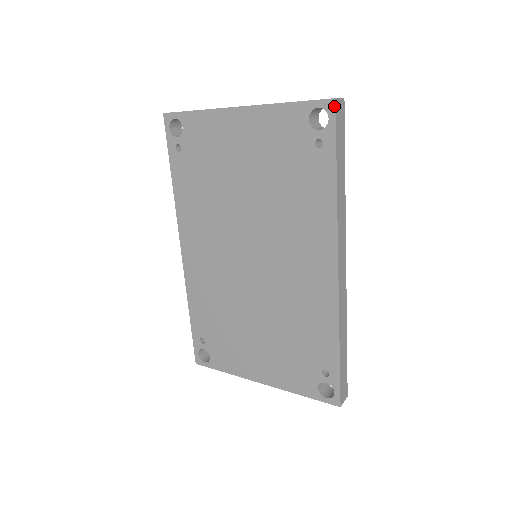
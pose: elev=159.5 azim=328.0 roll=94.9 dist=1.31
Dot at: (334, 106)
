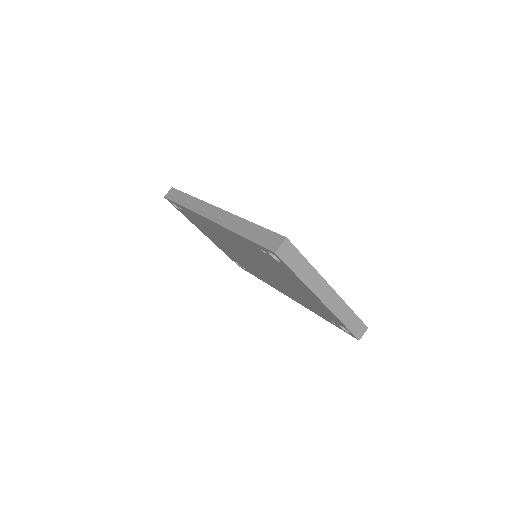
Dot at: occluded
